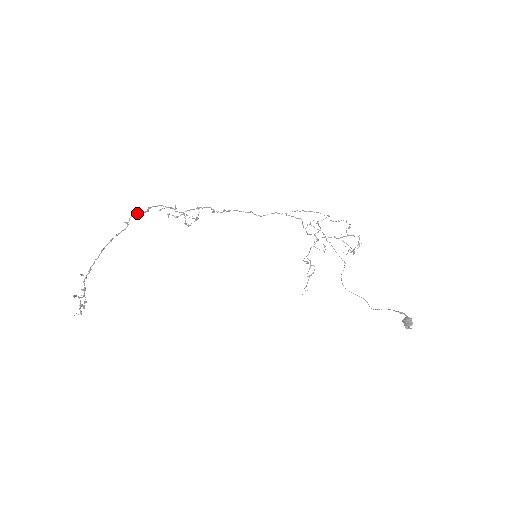
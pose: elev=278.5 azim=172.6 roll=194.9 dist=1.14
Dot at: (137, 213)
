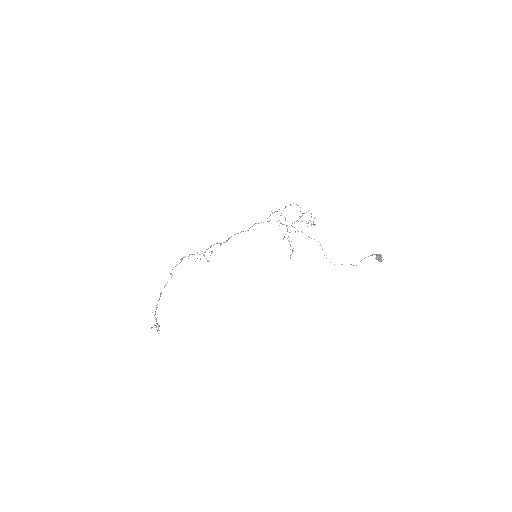
Dot at: (175, 266)
